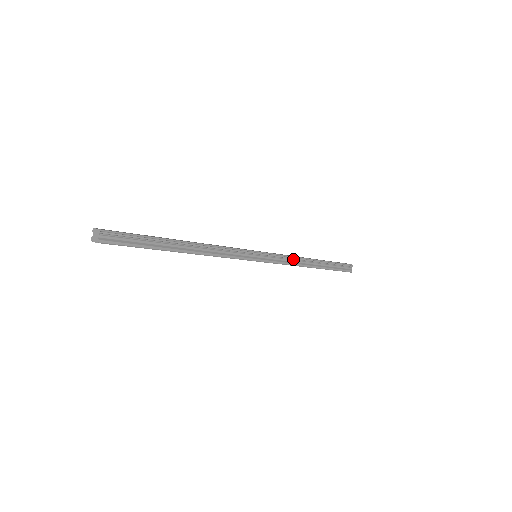
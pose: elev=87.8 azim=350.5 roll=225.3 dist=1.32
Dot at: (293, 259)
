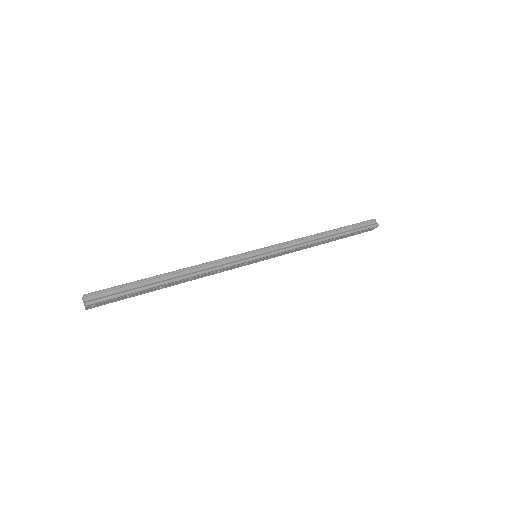
Dot at: (298, 241)
